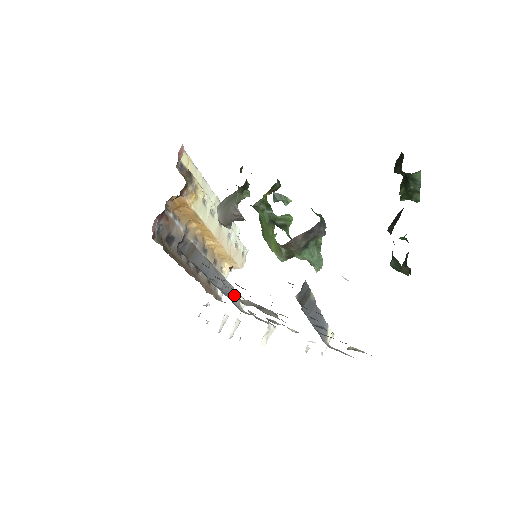
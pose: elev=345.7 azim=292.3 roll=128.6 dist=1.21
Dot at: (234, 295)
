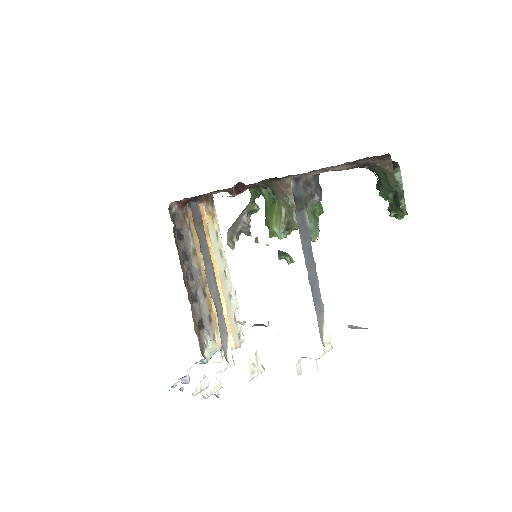
Dot at: (224, 331)
